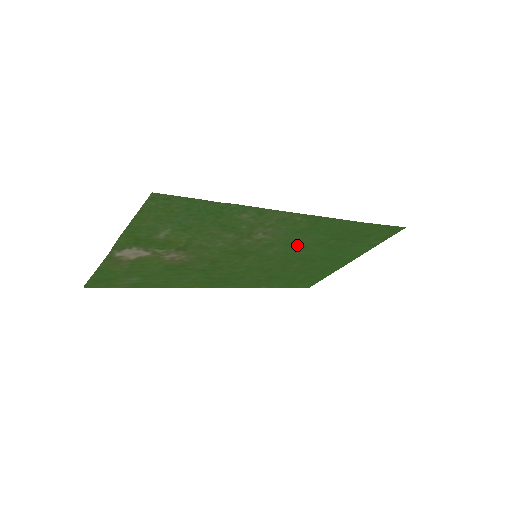
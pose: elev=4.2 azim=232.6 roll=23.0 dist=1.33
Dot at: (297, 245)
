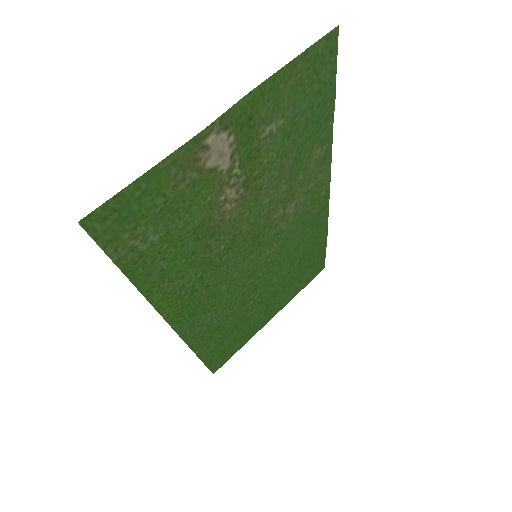
Dot at: (283, 253)
